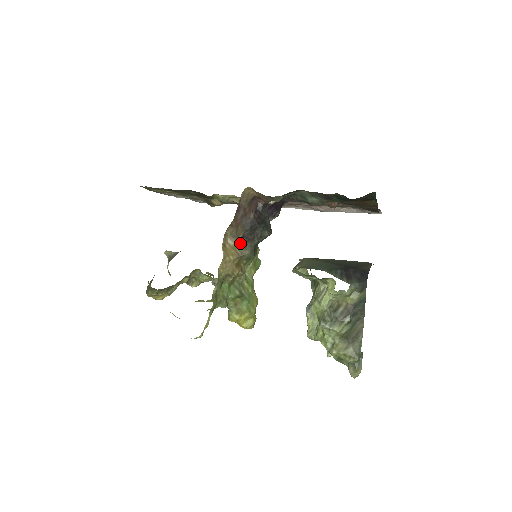
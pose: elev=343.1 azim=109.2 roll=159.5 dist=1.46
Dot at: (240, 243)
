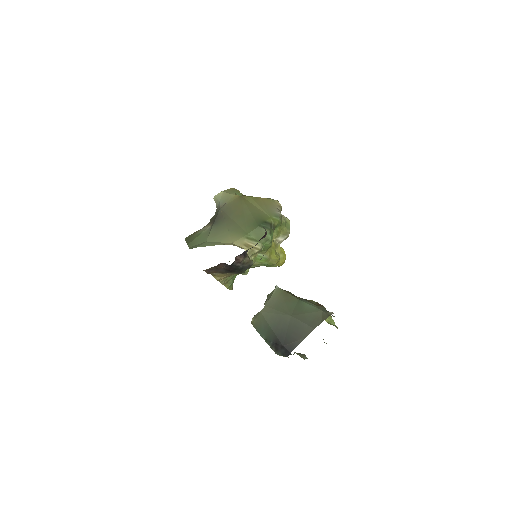
Dot at: (226, 273)
